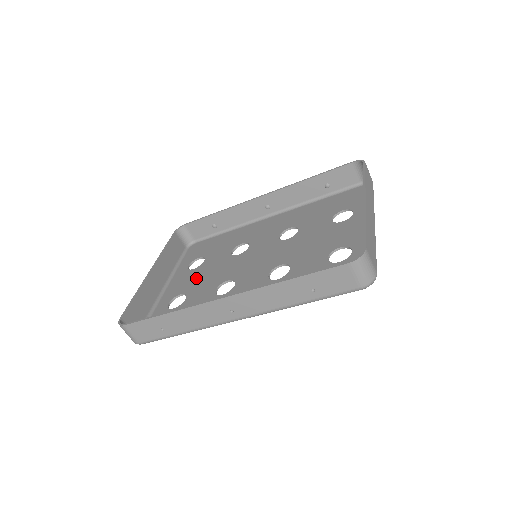
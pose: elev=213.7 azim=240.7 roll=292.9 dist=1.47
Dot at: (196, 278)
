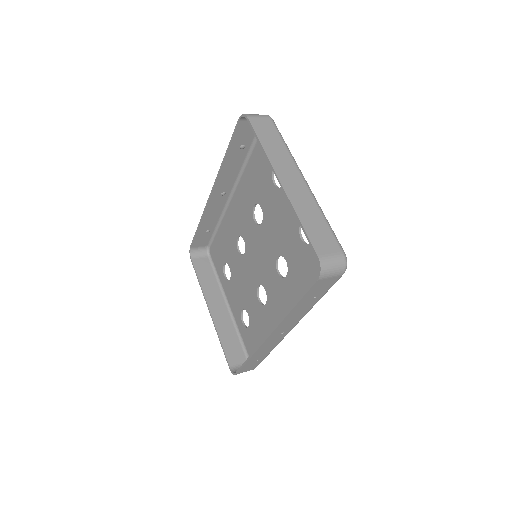
Dot at: (238, 290)
